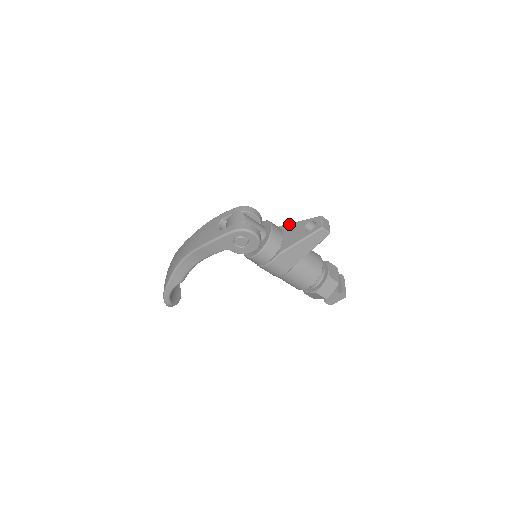
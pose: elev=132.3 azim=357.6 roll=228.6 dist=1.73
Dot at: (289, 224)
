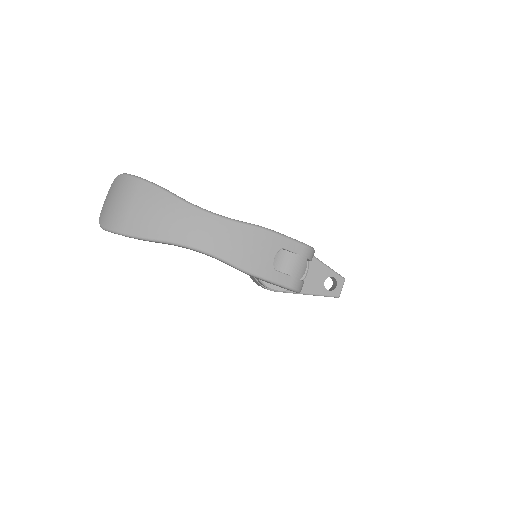
Dot at: (314, 258)
